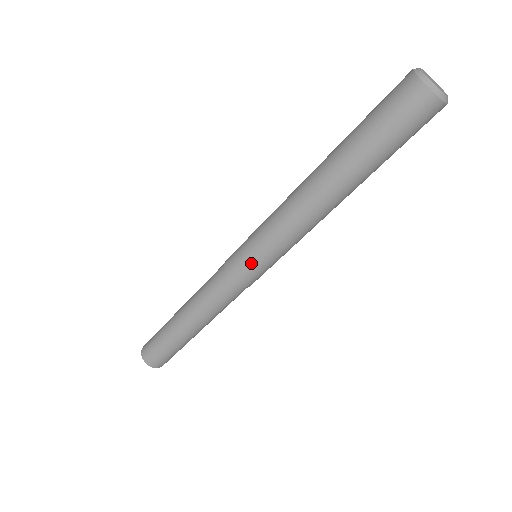
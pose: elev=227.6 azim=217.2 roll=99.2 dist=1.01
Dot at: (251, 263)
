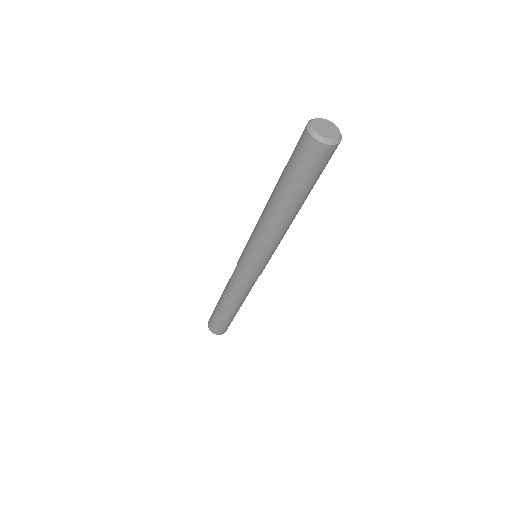
Dot at: (263, 266)
